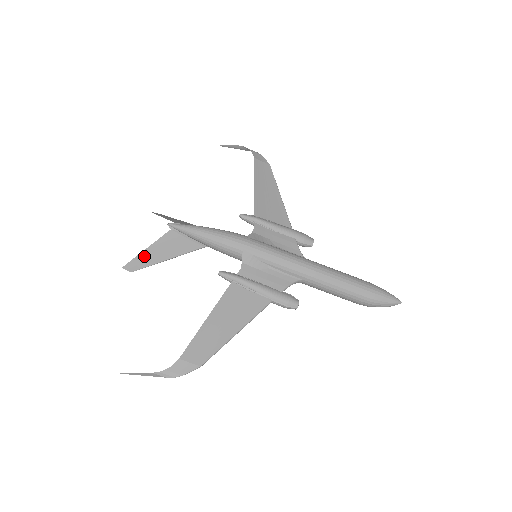
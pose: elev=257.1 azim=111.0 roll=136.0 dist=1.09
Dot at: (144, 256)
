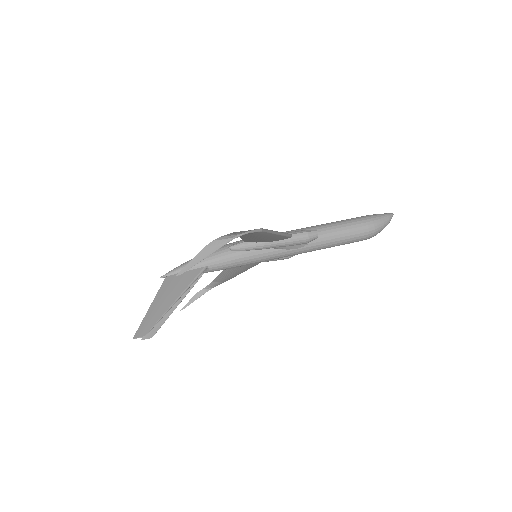
Dot at: (152, 312)
